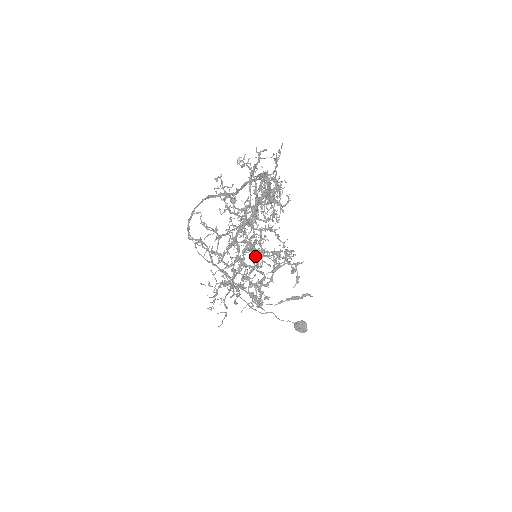
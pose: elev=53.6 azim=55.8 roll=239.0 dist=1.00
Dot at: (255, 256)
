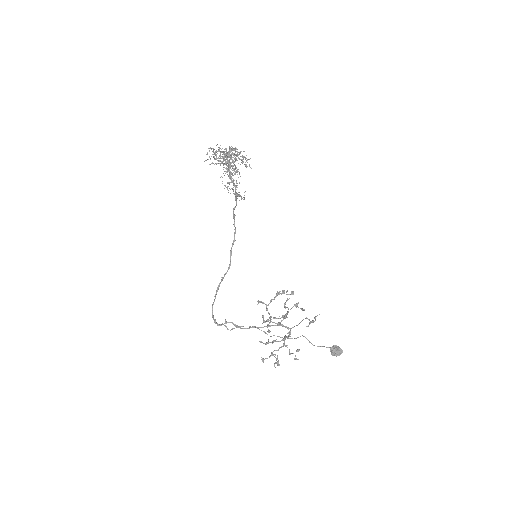
Dot at: (265, 304)
